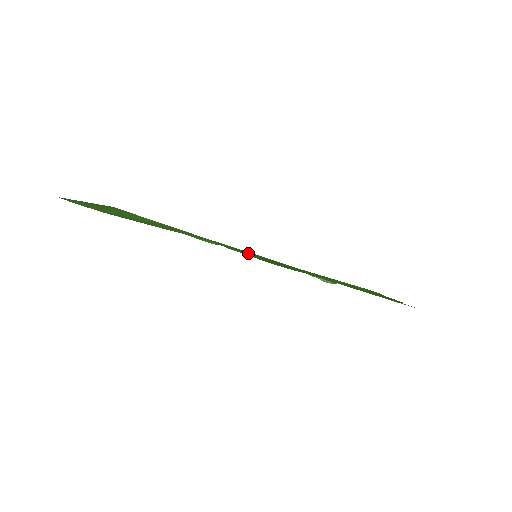
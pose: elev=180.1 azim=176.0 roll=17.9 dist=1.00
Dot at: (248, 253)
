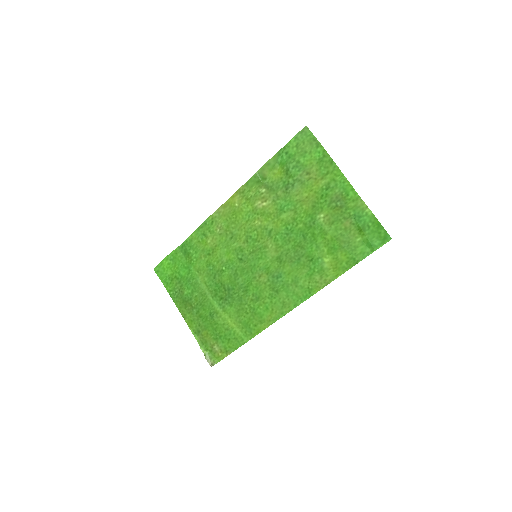
Dot at: (304, 218)
